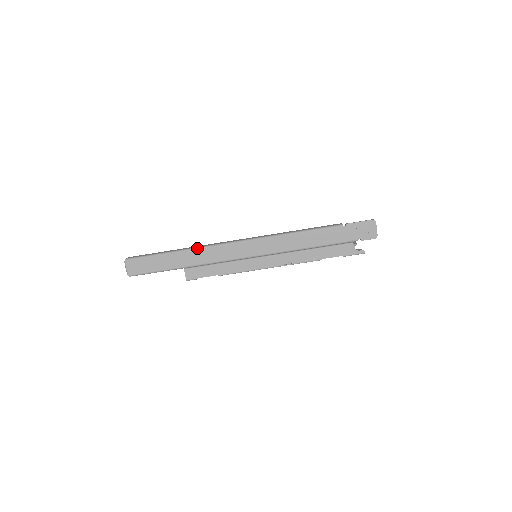
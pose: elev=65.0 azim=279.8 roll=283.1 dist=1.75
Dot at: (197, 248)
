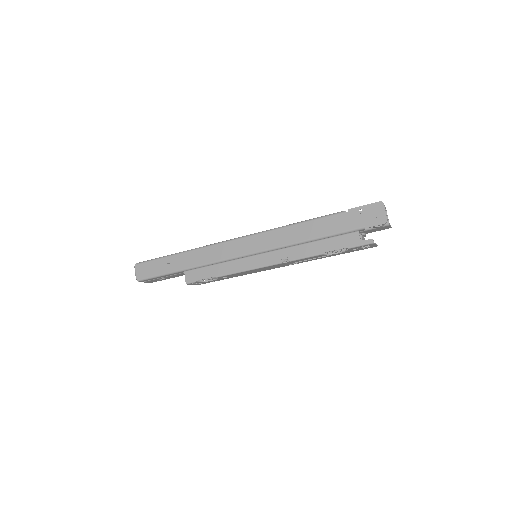
Dot at: (197, 248)
